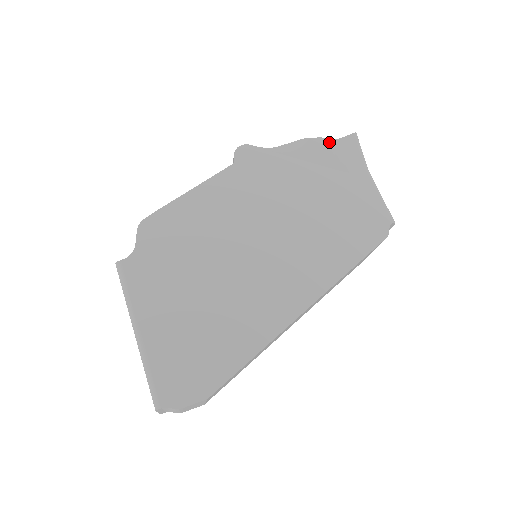
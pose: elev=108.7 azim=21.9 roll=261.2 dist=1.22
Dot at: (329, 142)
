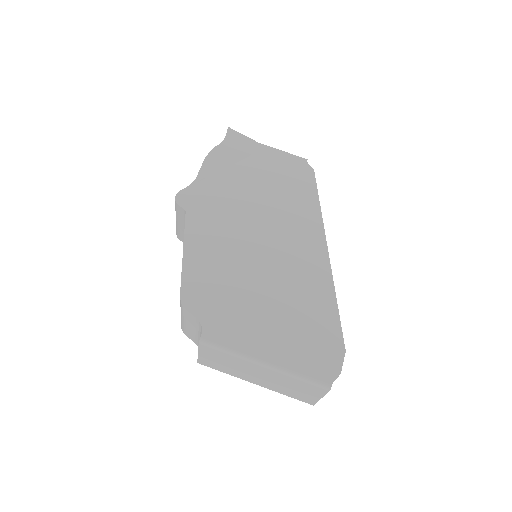
Dot at: (222, 146)
